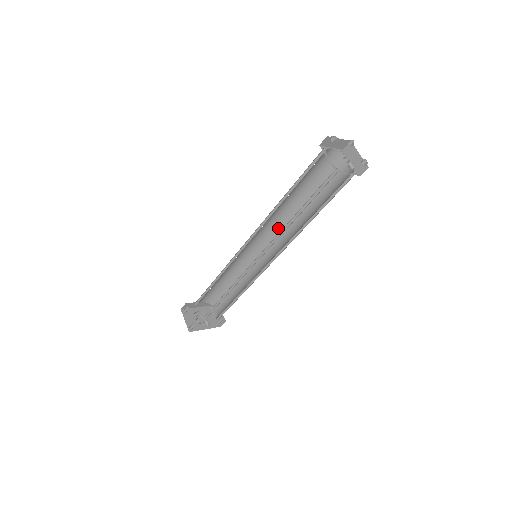
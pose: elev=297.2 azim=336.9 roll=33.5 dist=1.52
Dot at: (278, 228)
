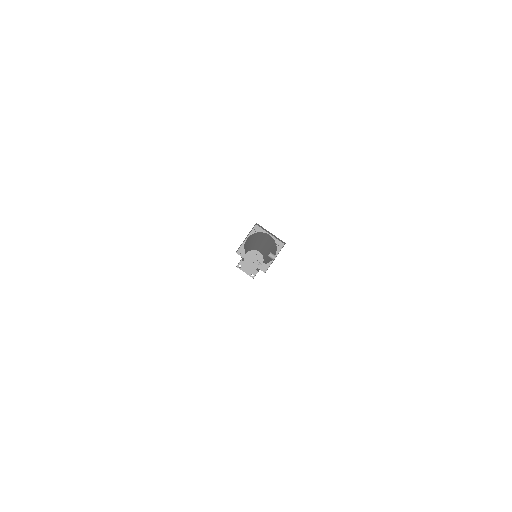
Dot at: occluded
